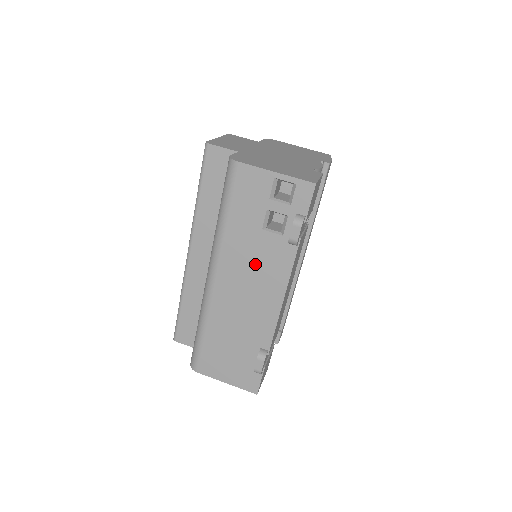
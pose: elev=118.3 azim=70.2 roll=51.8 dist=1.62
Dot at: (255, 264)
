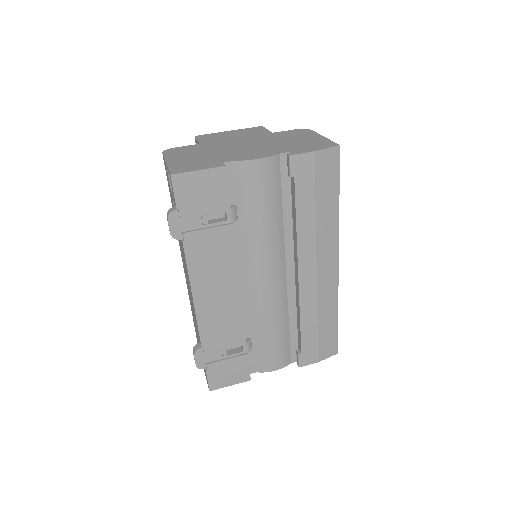
Dot at: occluded
